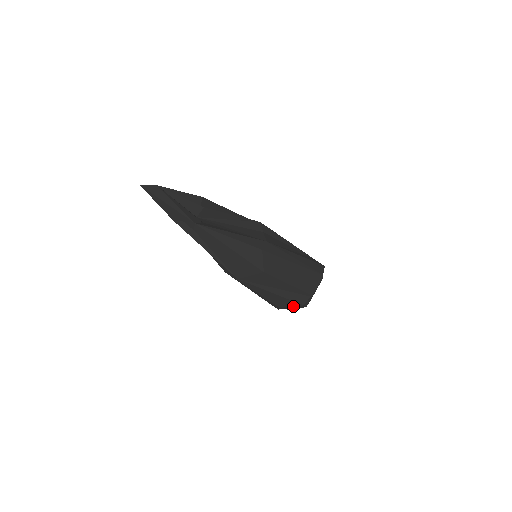
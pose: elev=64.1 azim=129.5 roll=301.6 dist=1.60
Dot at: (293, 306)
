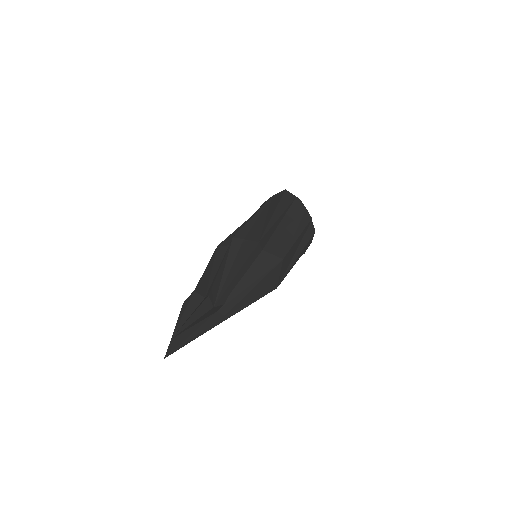
Dot at: (311, 241)
